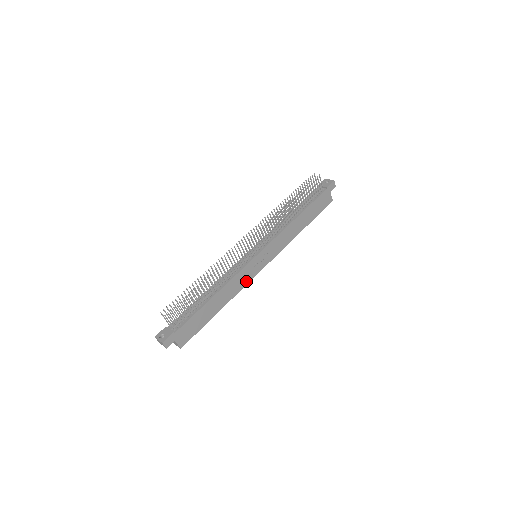
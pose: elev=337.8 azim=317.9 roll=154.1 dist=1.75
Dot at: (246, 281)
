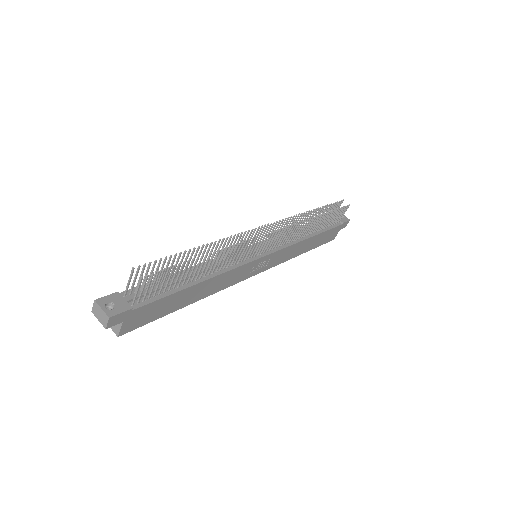
Dot at: (233, 281)
